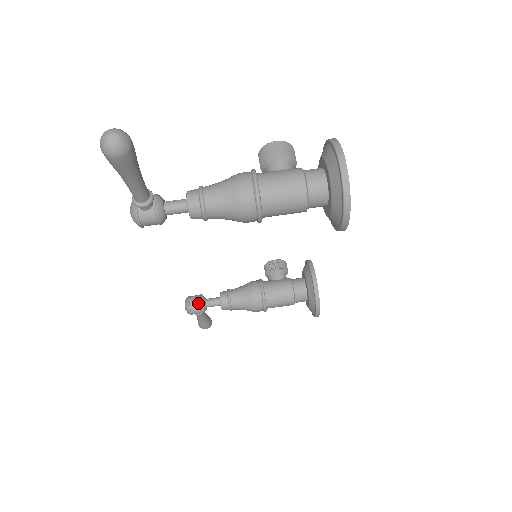
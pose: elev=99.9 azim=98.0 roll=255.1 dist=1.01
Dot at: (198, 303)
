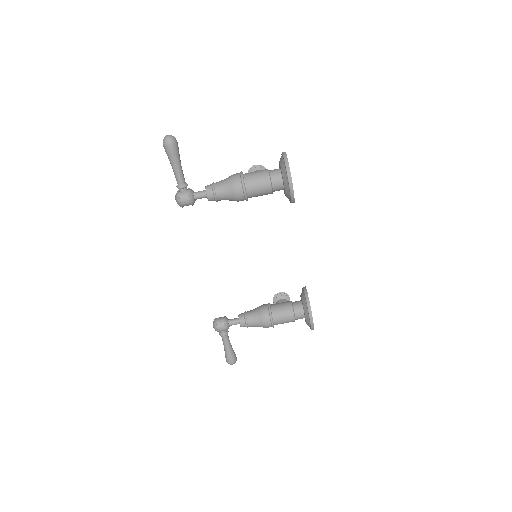
Dot at: (222, 319)
